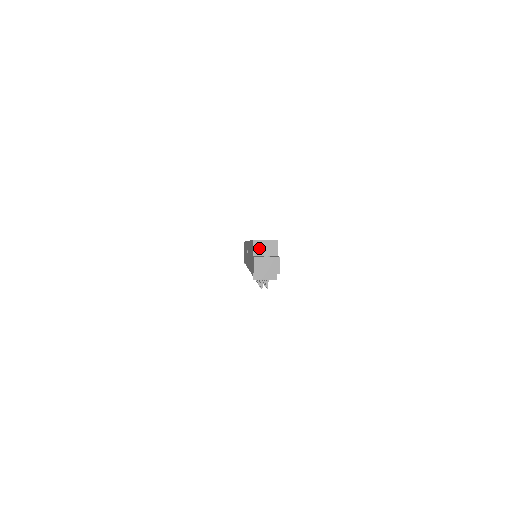
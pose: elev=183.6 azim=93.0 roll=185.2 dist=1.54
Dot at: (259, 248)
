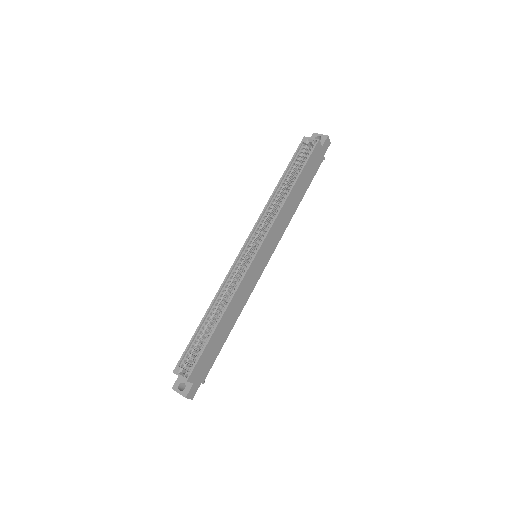
Dot at: occluded
